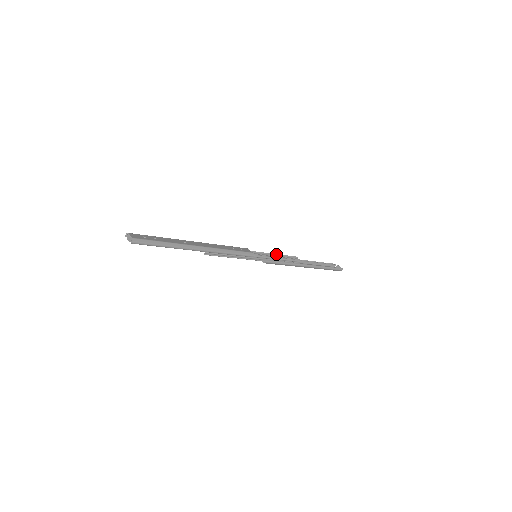
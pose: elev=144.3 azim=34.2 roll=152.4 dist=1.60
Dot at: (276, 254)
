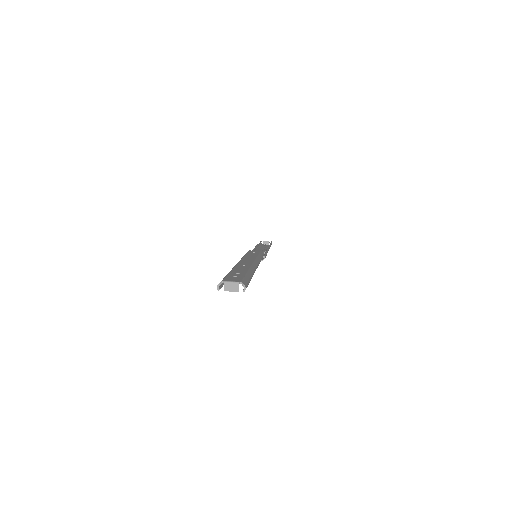
Dot at: (255, 247)
